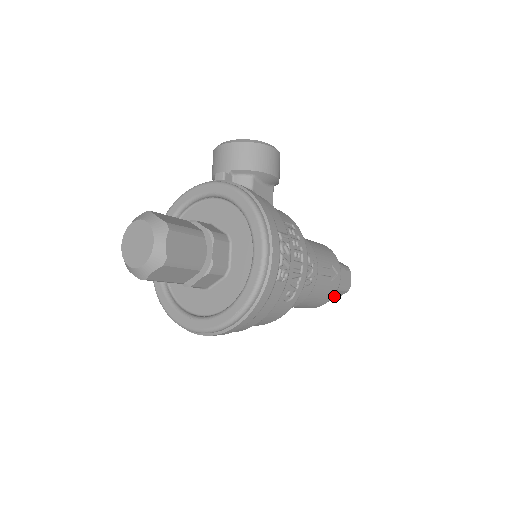
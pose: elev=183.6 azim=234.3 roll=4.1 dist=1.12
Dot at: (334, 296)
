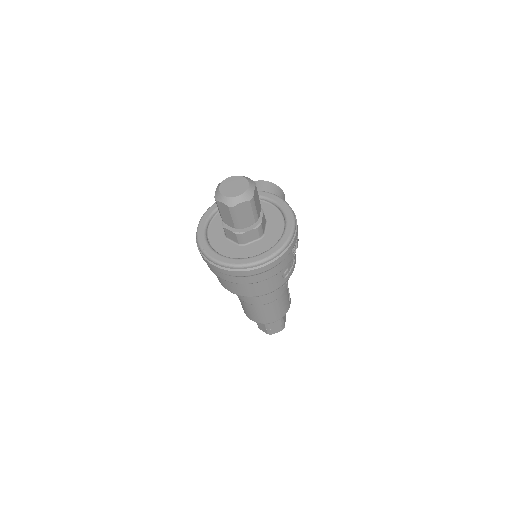
Dot at: (273, 329)
